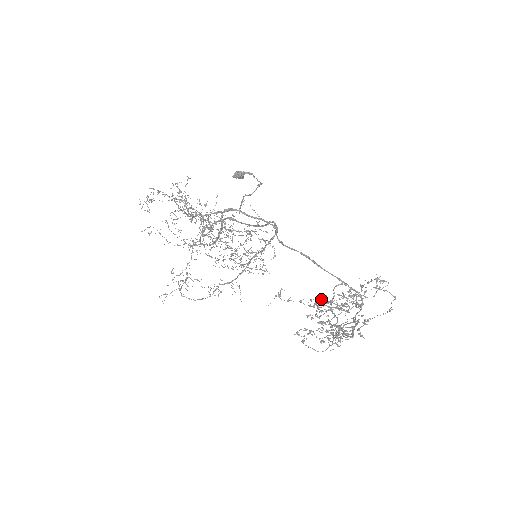
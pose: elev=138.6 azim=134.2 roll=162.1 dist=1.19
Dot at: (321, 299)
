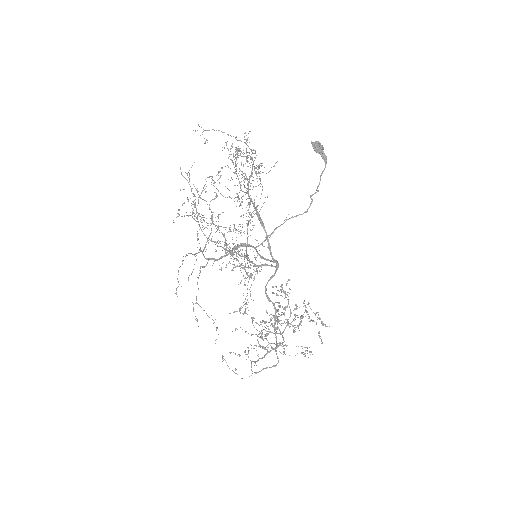
Dot at: (285, 295)
